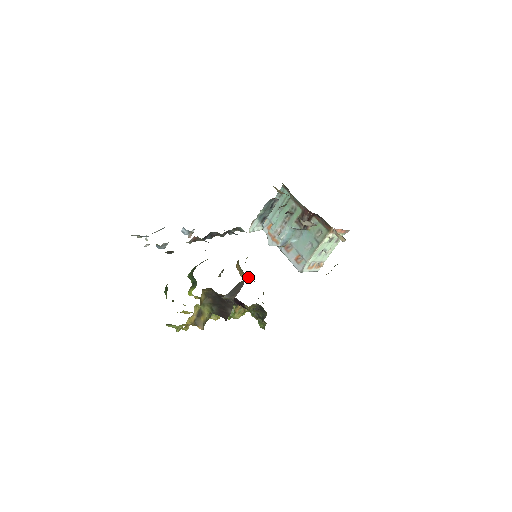
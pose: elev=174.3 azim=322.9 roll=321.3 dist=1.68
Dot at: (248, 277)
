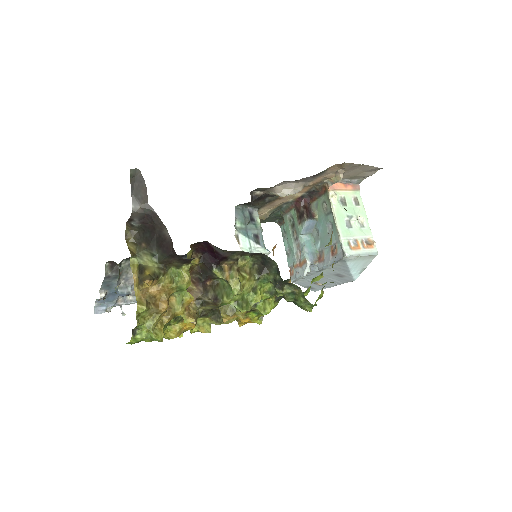
Dot at: occluded
